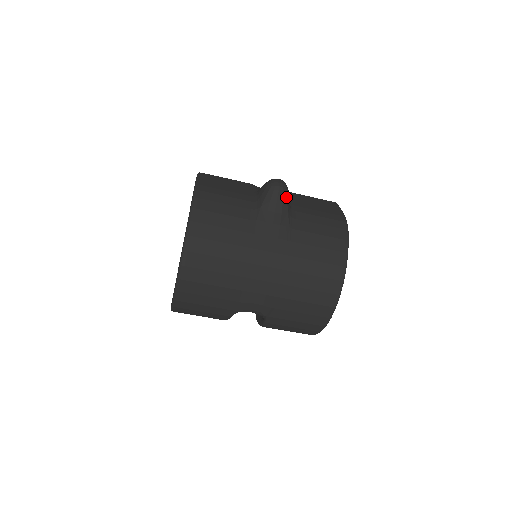
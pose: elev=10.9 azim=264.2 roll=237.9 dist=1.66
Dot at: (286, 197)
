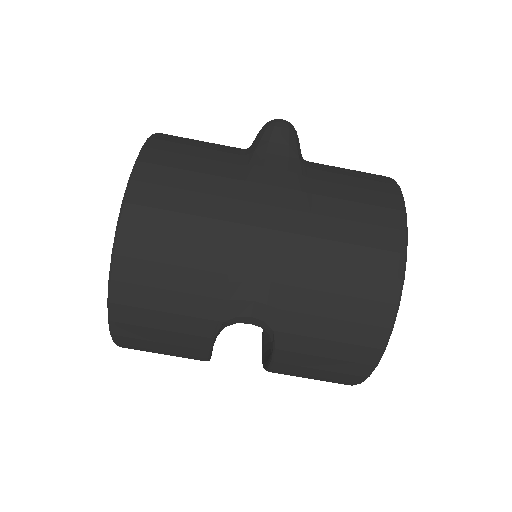
Dot at: (294, 138)
